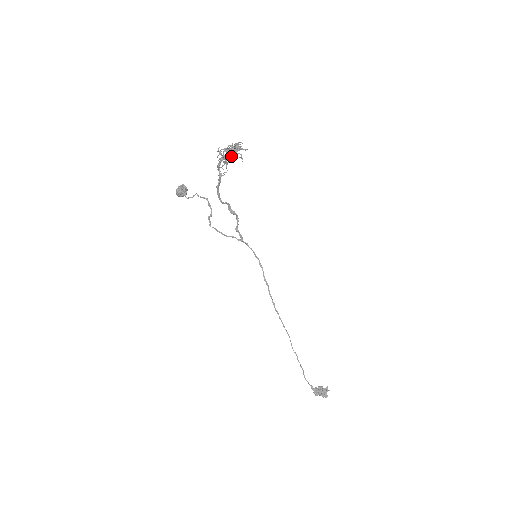
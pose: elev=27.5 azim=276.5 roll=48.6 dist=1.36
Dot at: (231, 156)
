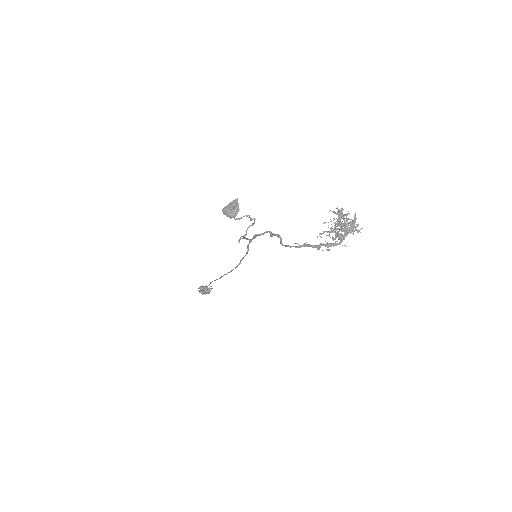
Dot at: (344, 237)
